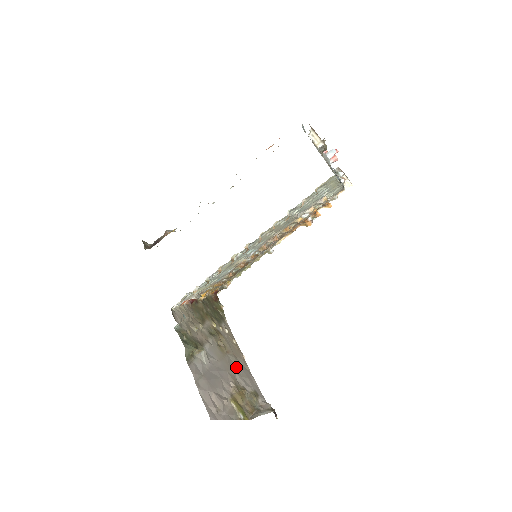
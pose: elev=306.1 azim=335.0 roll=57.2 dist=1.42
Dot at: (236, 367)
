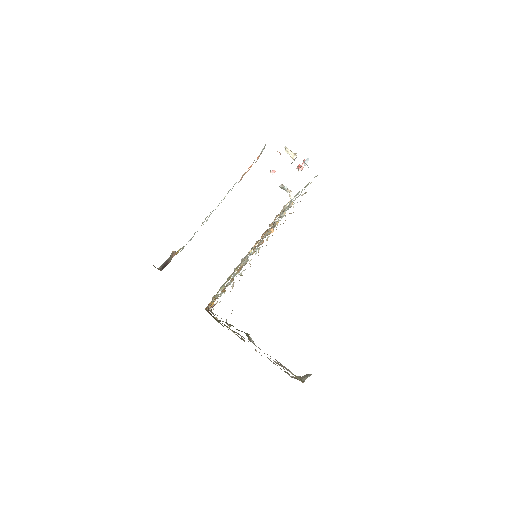
Dot at: occluded
